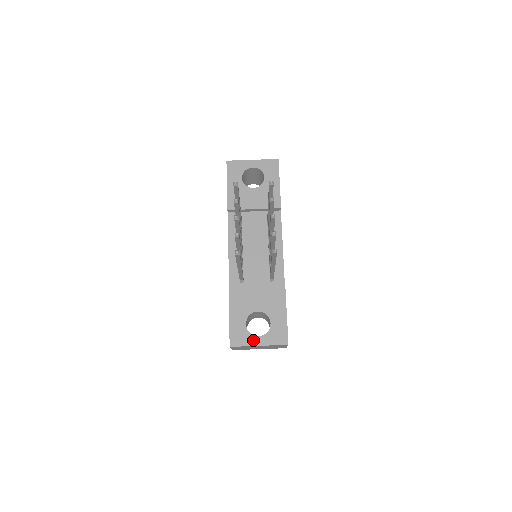
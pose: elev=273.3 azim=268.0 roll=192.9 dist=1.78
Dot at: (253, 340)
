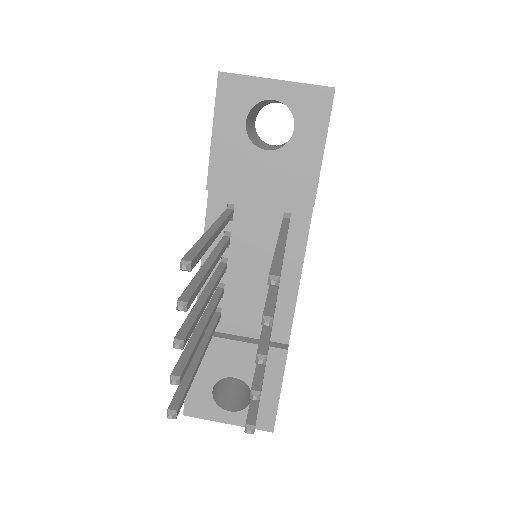
Dot at: (220, 415)
